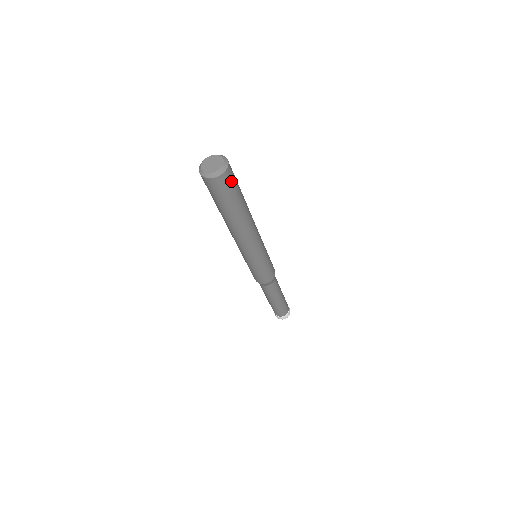
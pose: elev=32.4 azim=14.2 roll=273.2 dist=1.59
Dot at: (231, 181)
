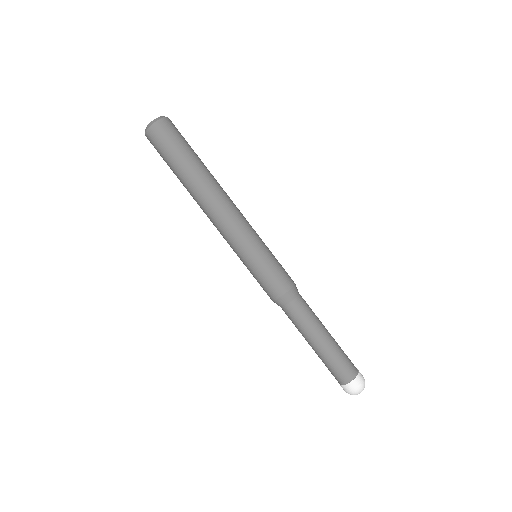
Dot at: (172, 132)
